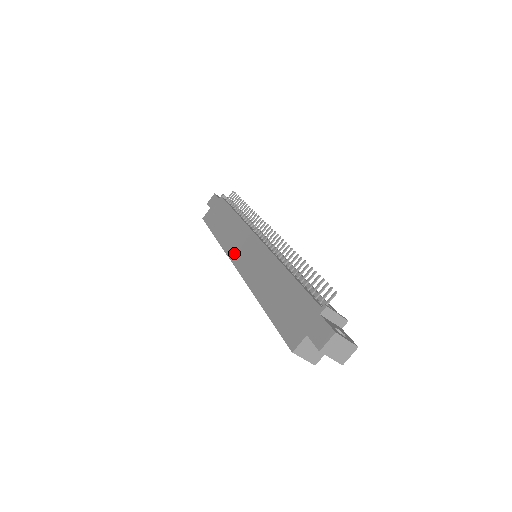
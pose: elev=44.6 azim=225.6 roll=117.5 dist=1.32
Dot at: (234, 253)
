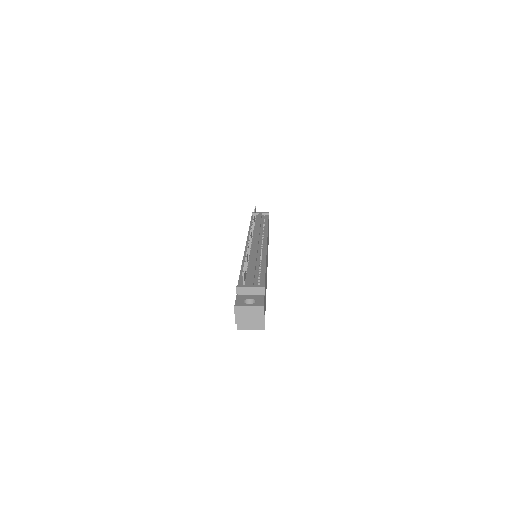
Dot at: occluded
